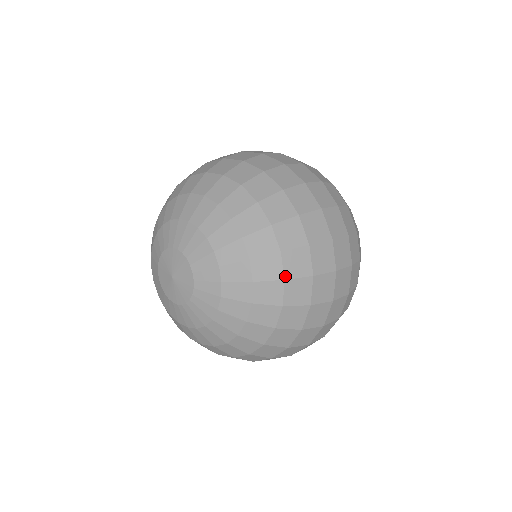
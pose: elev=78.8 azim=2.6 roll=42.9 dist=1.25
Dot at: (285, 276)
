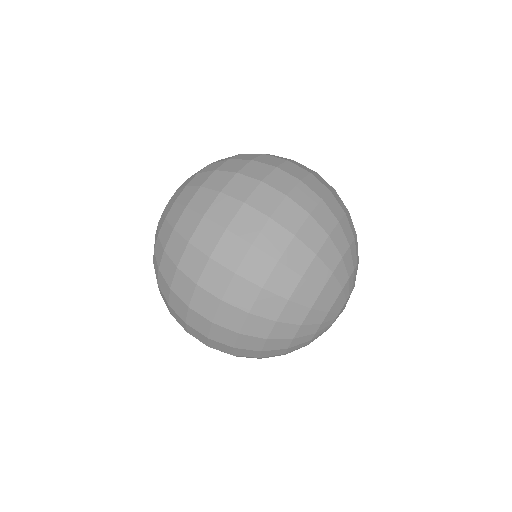
Dot at: (203, 184)
